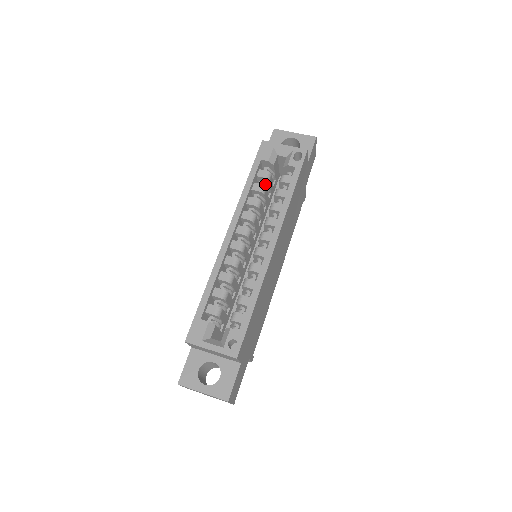
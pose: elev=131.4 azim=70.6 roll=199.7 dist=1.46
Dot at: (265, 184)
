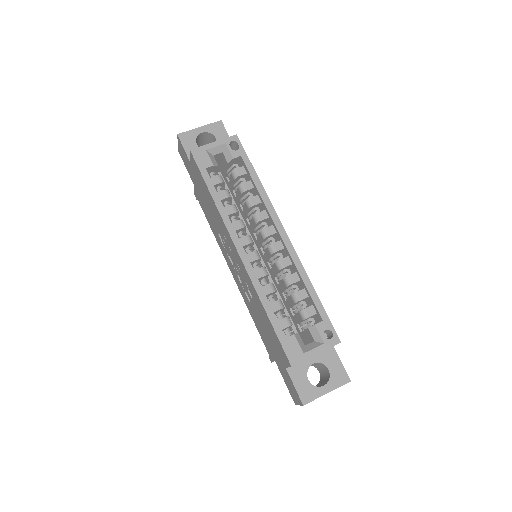
Dot at: (222, 188)
